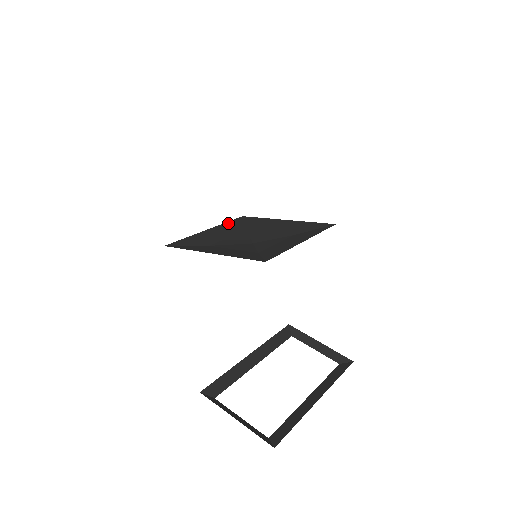
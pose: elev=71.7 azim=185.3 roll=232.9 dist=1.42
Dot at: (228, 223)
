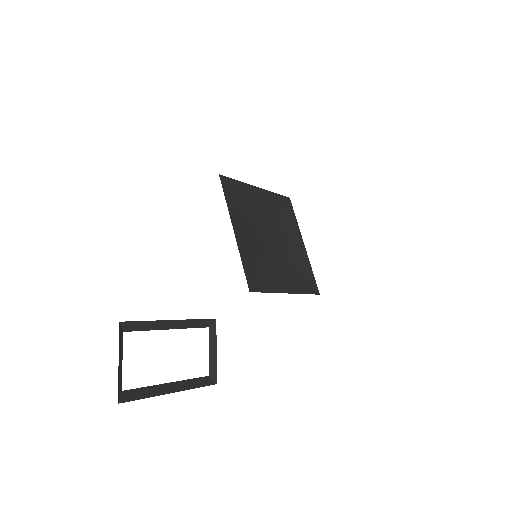
Dot at: (275, 195)
